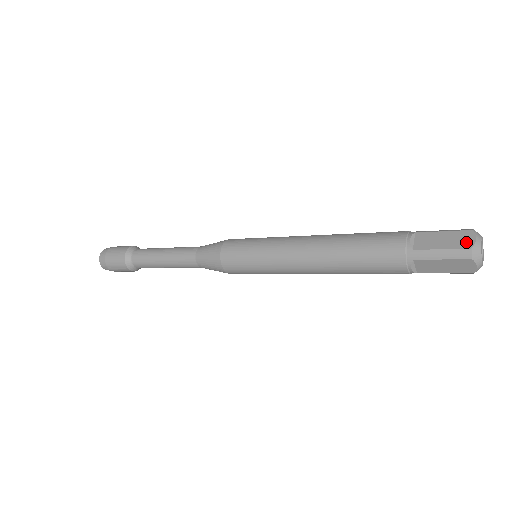
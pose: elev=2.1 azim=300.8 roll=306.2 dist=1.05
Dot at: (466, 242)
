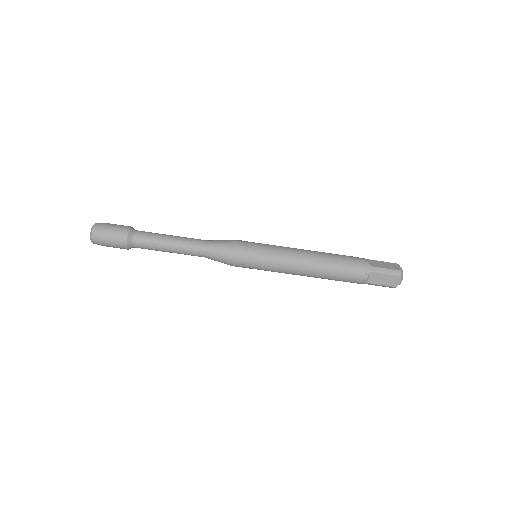
Dot at: (397, 267)
